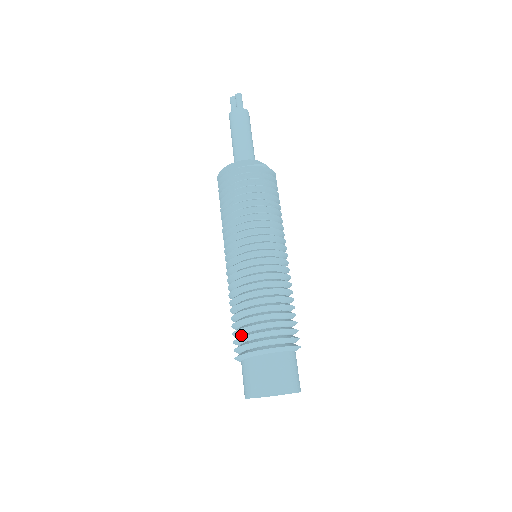
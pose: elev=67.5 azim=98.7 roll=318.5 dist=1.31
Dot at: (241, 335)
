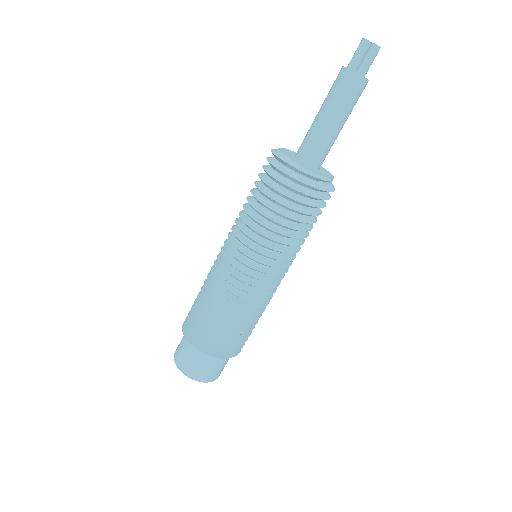
Dot at: (199, 325)
